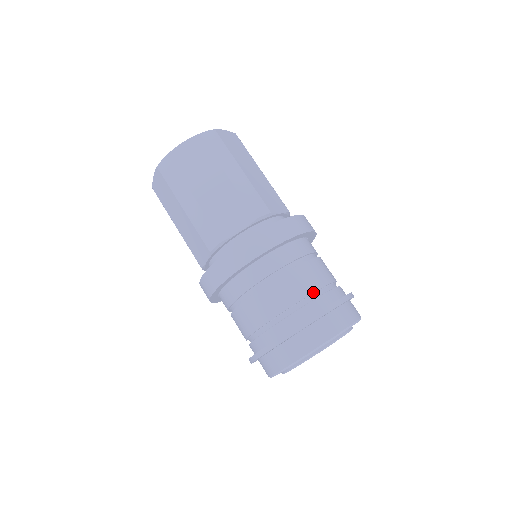
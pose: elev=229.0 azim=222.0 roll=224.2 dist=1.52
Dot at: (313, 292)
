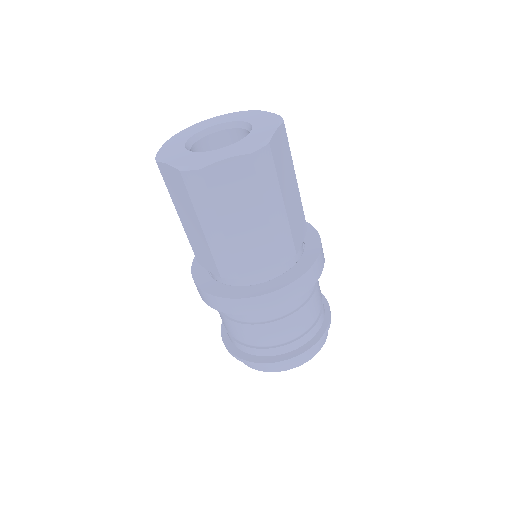
Dot at: (306, 329)
